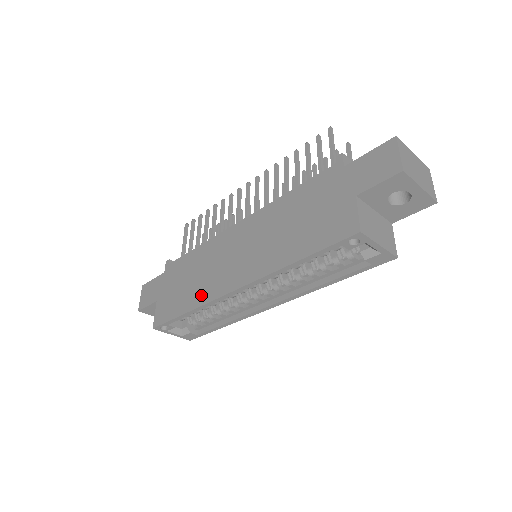
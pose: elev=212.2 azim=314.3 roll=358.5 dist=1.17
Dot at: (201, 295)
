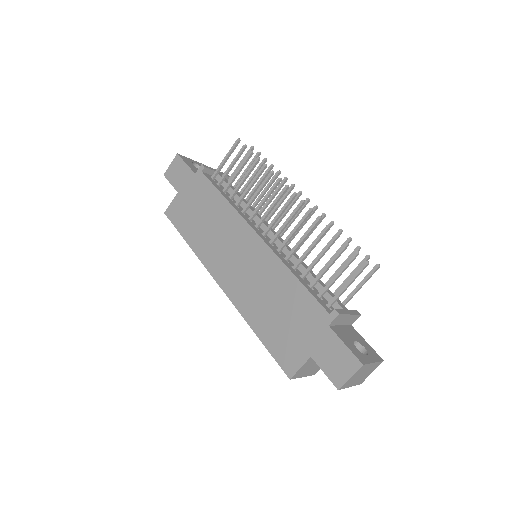
Dot at: (202, 248)
